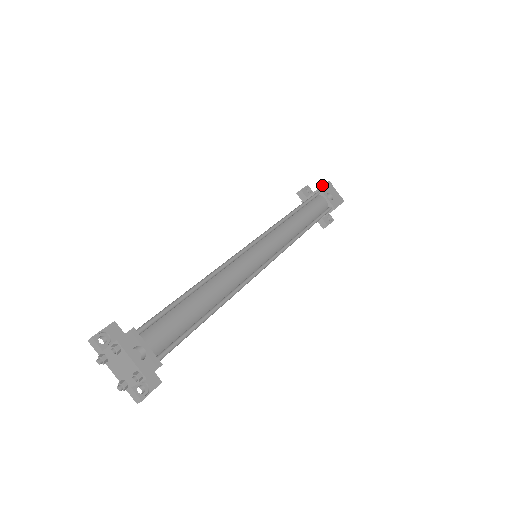
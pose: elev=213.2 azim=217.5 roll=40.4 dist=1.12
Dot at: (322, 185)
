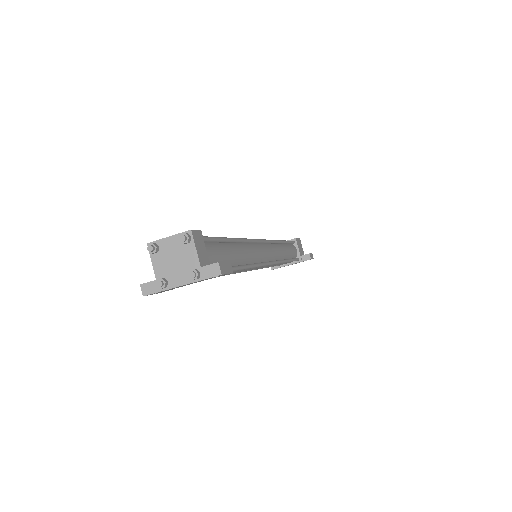
Dot at: occluded
